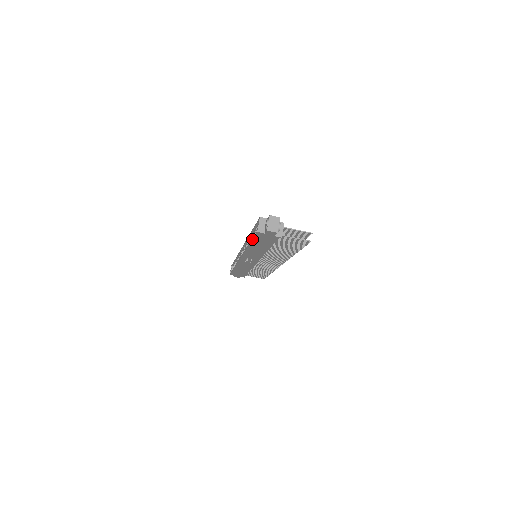
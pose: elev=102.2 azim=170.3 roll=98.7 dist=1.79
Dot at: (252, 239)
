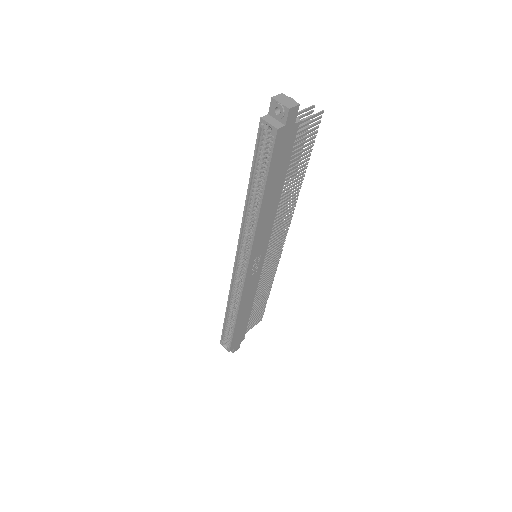
Dot at: (268, 170)
